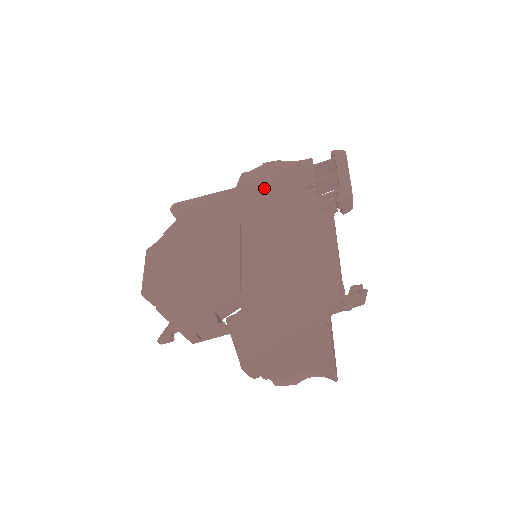
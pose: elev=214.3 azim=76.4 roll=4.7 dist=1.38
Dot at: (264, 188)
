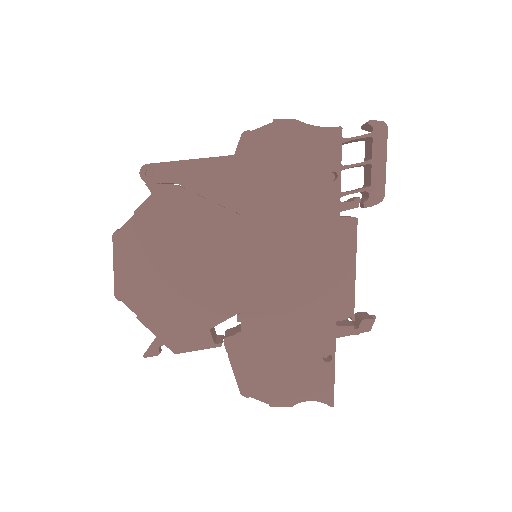
Dot at: (273, 165)
